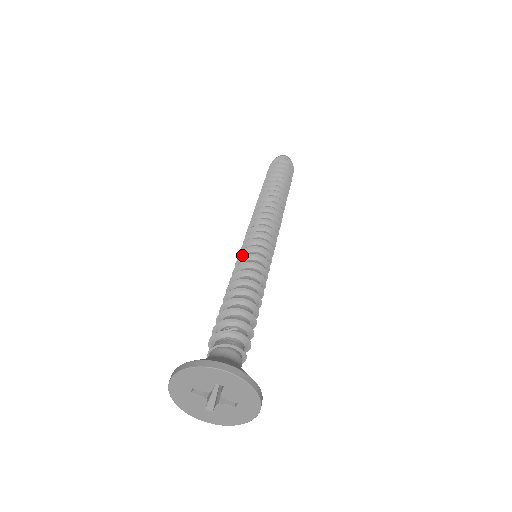
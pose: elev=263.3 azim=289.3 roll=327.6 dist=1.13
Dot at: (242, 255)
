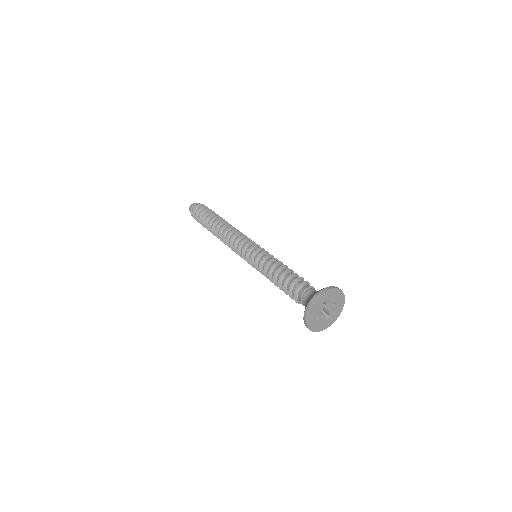
Dot at: (252, 262)
